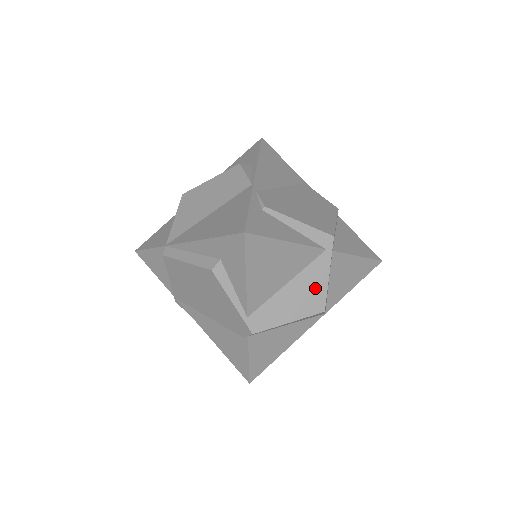
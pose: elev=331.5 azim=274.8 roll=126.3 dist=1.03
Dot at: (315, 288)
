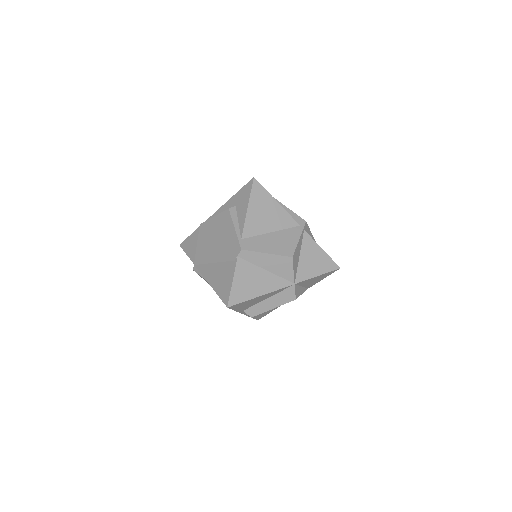
Dot at: (289, 242)
